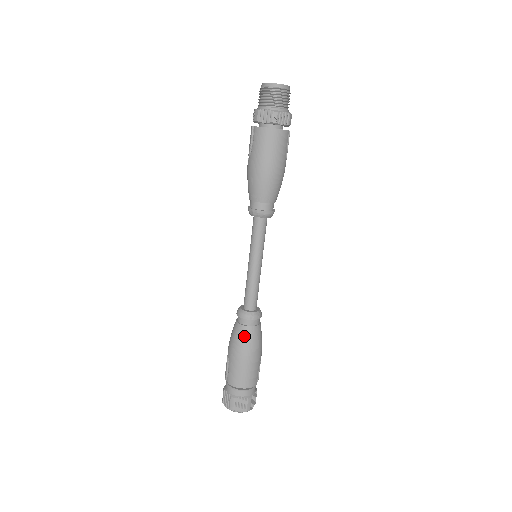
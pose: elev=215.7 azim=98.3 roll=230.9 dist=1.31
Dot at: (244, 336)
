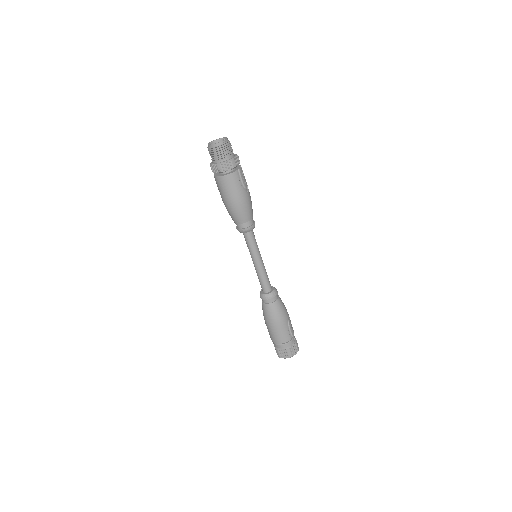
Dot at: (267, 311)
